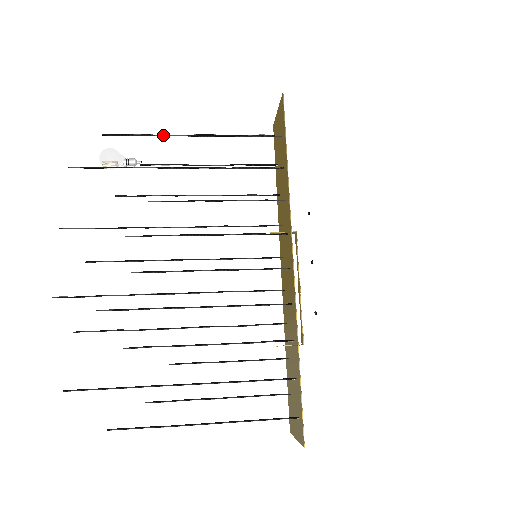
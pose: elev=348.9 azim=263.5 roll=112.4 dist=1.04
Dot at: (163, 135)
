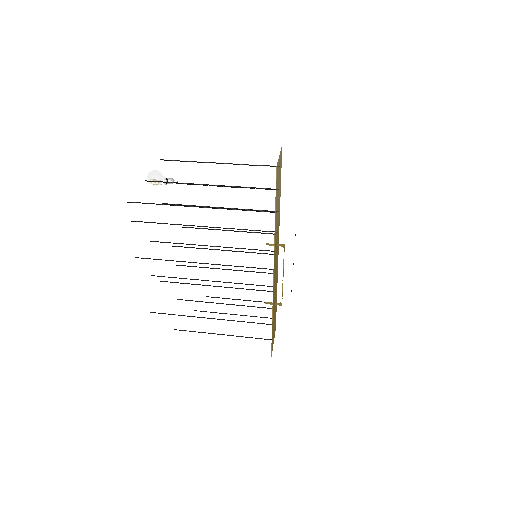
Dot at: occluded
